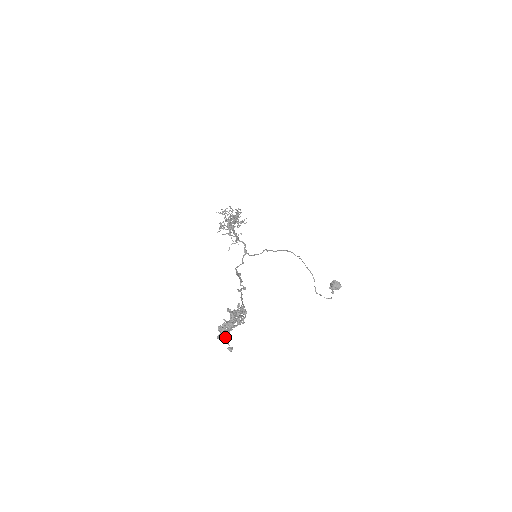
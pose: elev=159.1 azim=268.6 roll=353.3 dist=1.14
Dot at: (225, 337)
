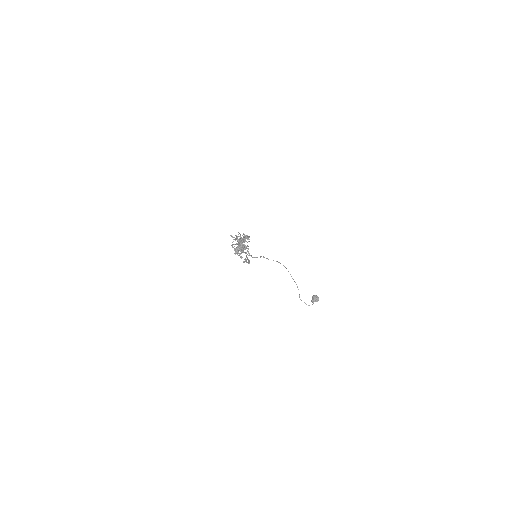
Dot at: (238, 252)
